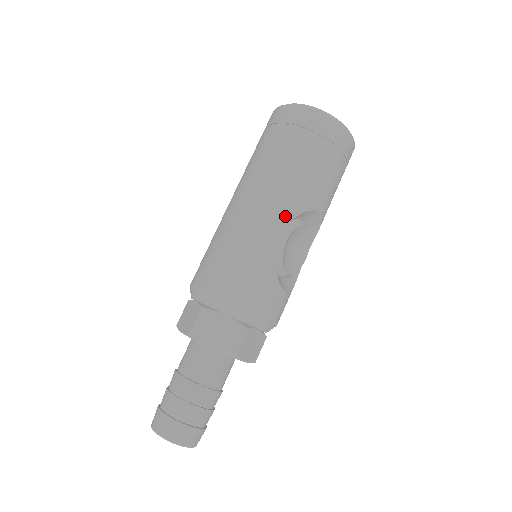
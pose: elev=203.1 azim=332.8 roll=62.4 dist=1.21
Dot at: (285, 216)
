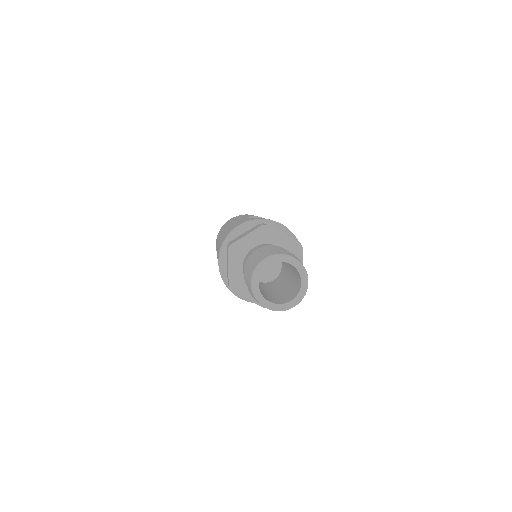
Dot at: occluded
